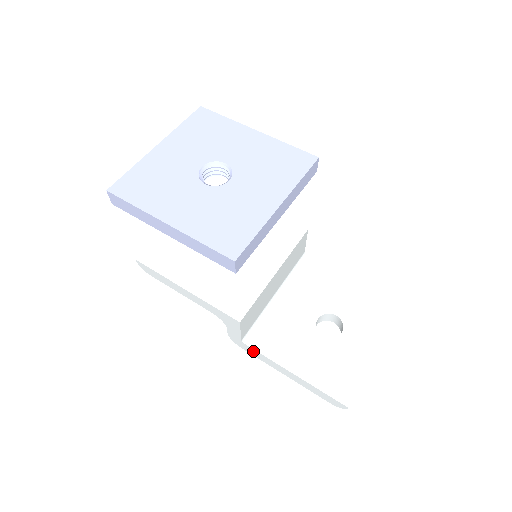
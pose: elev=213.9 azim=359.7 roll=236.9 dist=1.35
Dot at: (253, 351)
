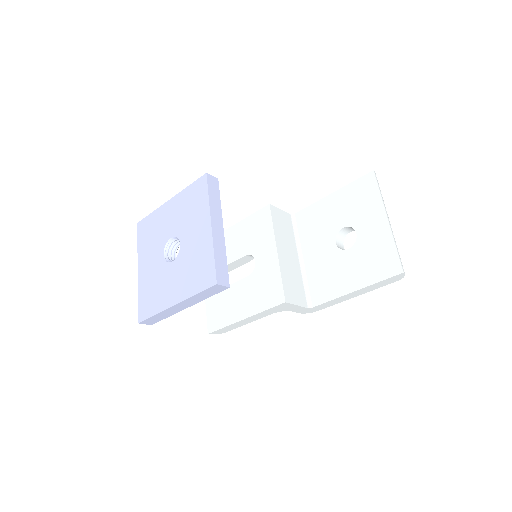
Dot at: (322, 306)
